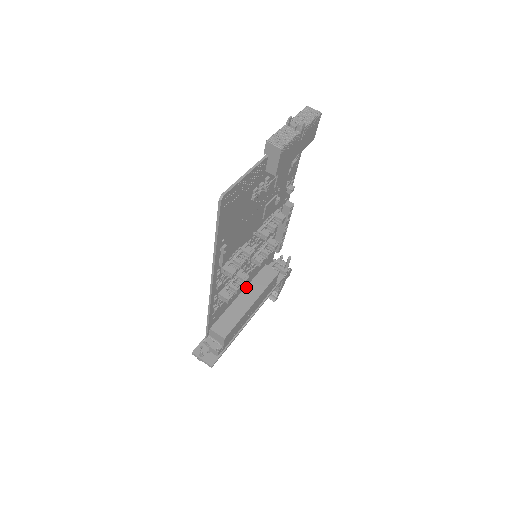
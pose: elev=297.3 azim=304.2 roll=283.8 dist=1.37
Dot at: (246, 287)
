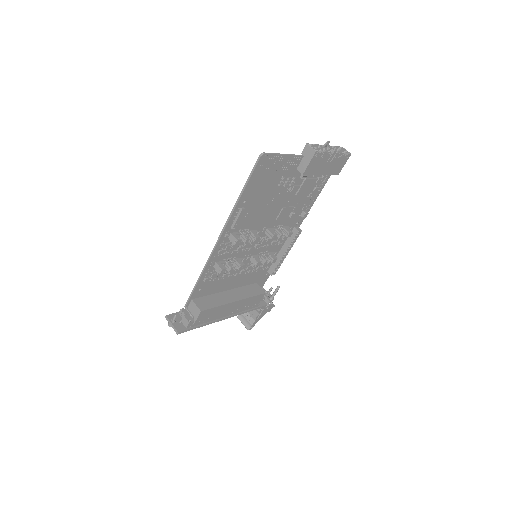
Dot at: (234, 288)
